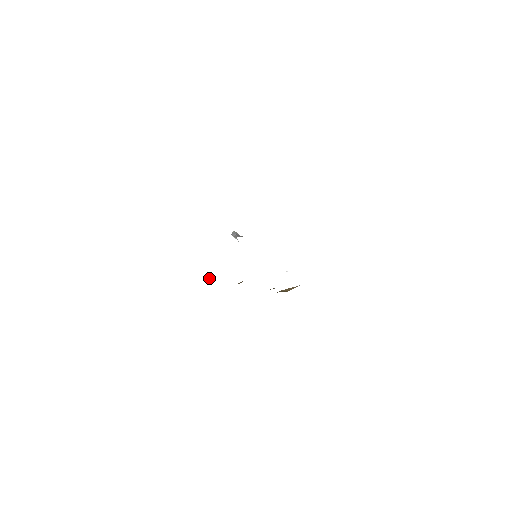
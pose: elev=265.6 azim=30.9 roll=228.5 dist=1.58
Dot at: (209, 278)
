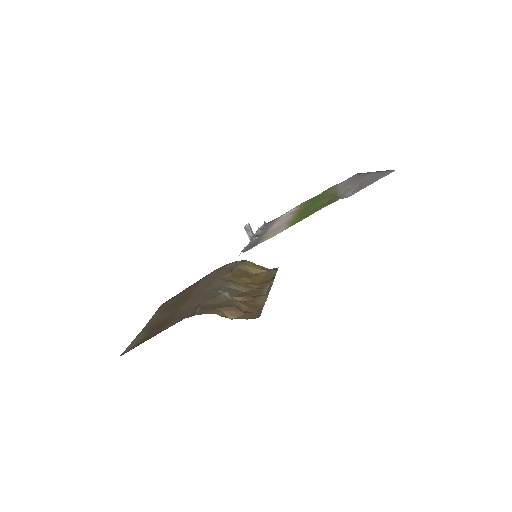
Dot at: (225, 312)
